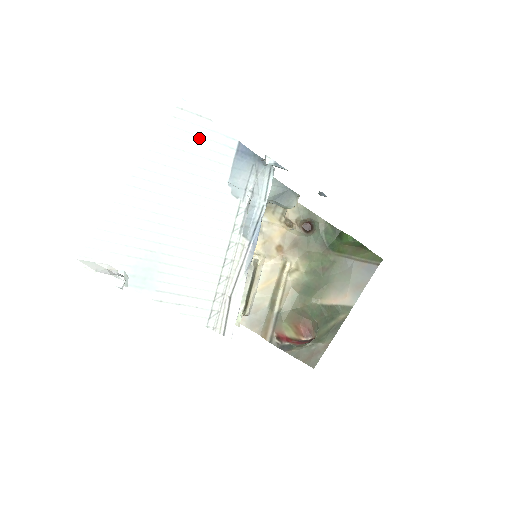
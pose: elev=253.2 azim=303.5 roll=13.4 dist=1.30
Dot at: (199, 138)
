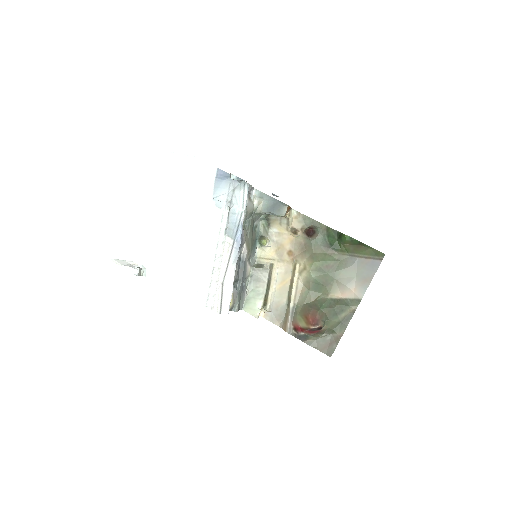
Dot at: (188, 170)
